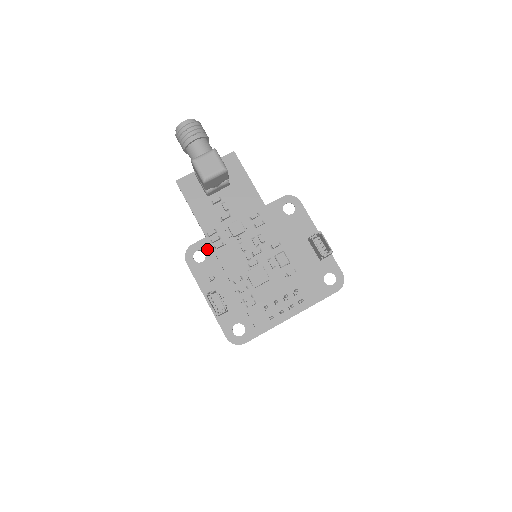
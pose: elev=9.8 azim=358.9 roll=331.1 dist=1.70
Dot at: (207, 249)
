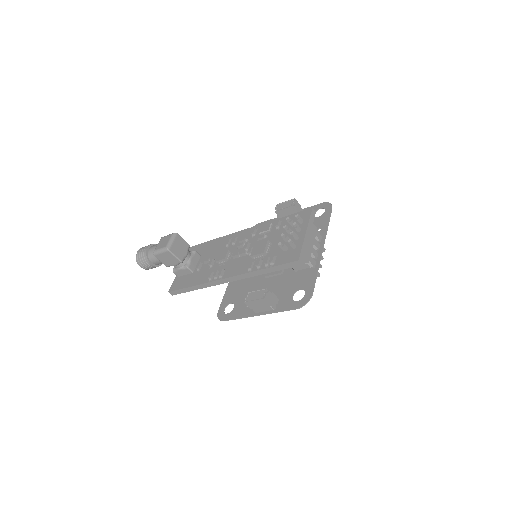
Dot at: (230, 300)
